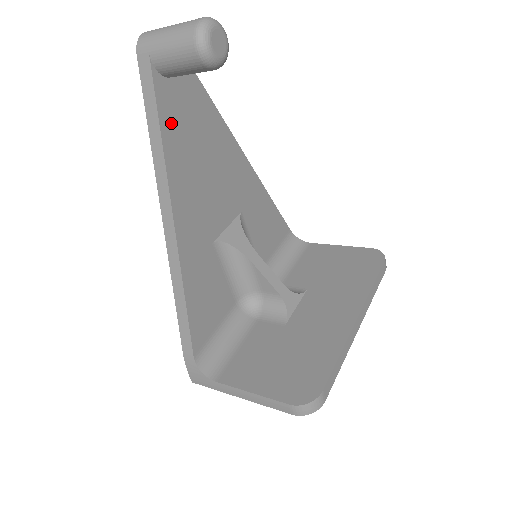
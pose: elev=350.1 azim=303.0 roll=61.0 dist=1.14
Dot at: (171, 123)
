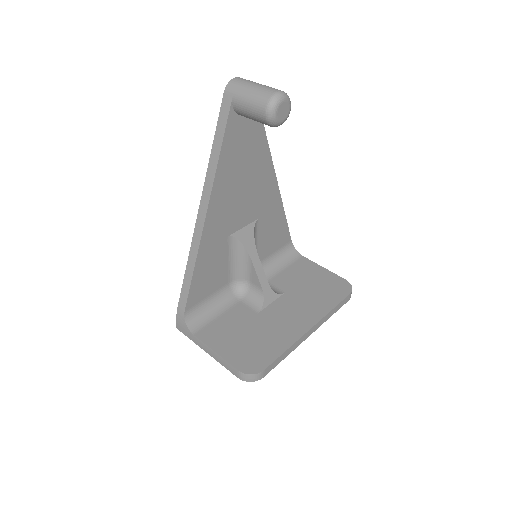
Dot at: (230, 147)
